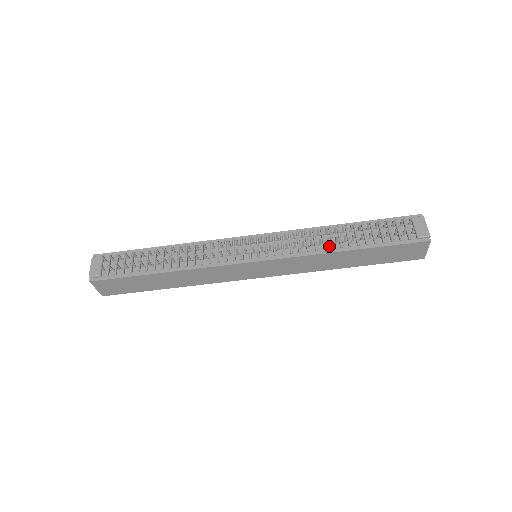
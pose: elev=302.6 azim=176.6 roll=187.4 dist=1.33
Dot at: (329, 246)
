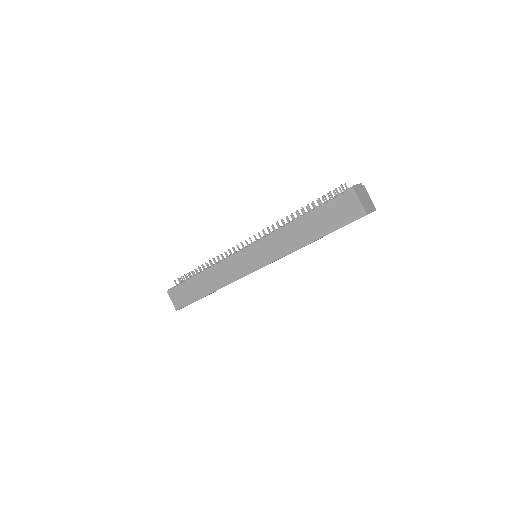
Dot at: occluded
